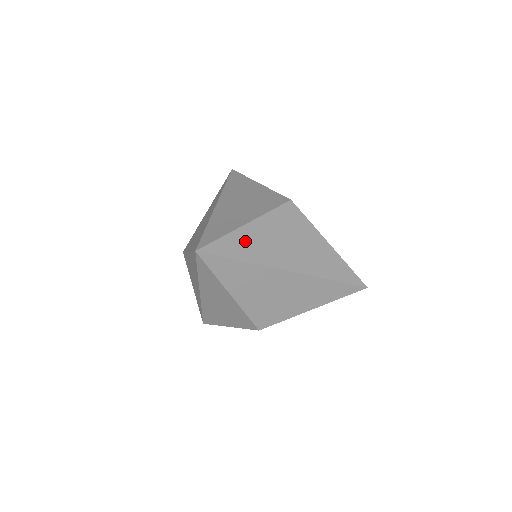
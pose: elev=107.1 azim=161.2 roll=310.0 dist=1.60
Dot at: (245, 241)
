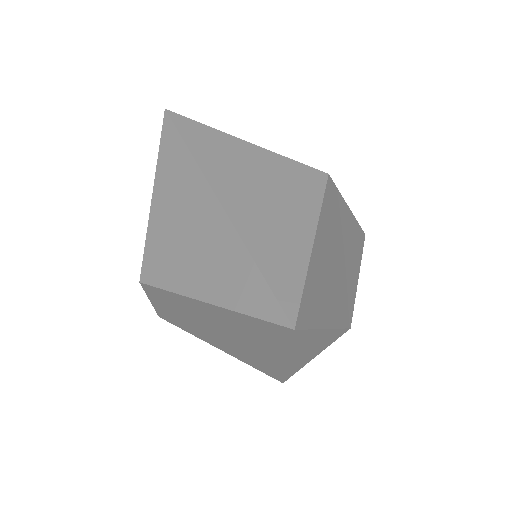
Dot at: (216, 142)
